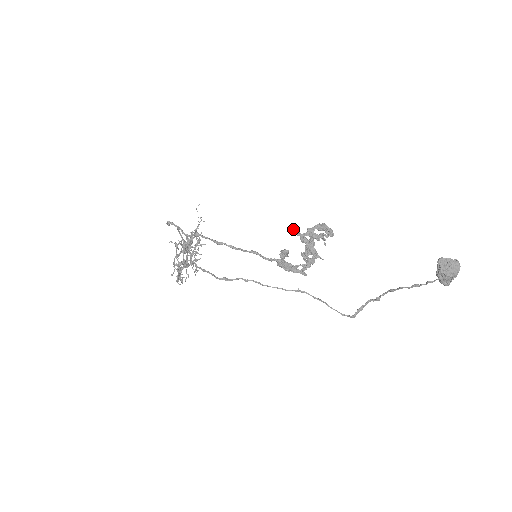
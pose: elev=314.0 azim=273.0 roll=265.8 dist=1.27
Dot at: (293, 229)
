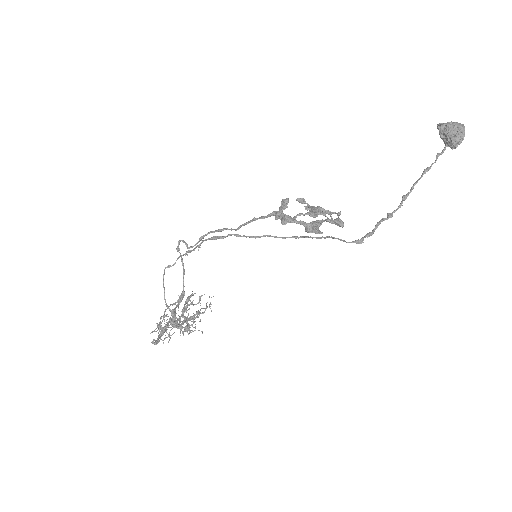
Dot at: (298, 199)
